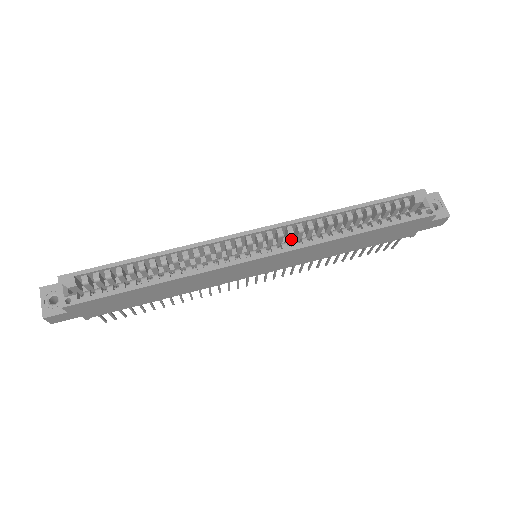
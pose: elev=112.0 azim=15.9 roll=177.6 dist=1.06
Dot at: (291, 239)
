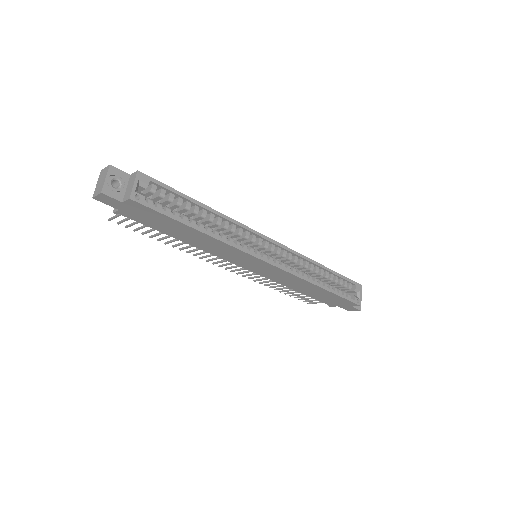
Dot at: (283, 261)
